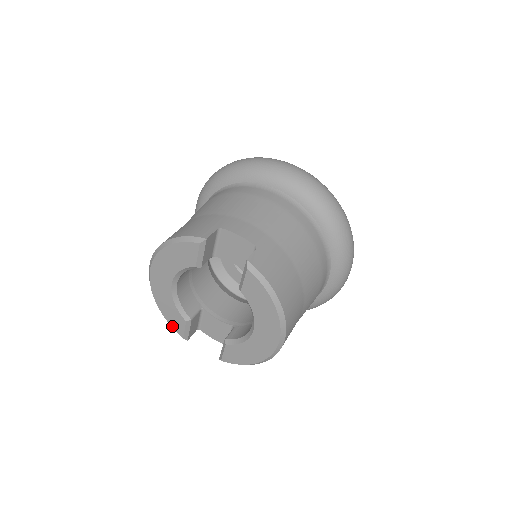
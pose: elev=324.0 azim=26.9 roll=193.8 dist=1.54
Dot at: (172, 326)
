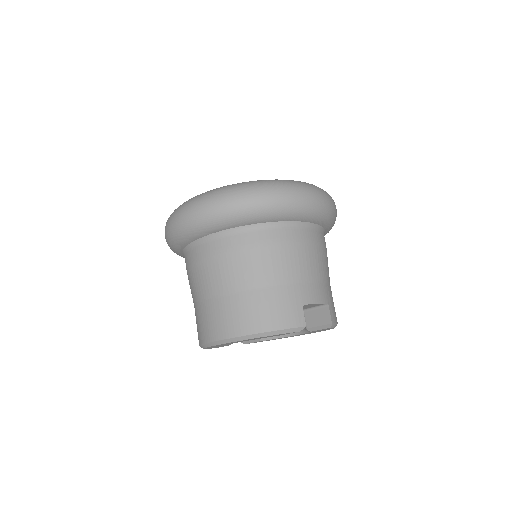
Dot at: occluded
